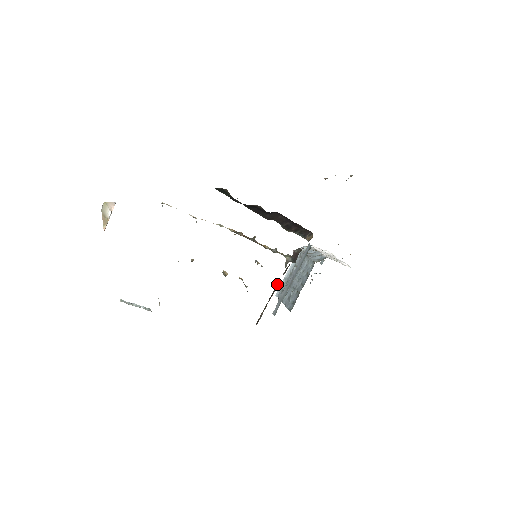
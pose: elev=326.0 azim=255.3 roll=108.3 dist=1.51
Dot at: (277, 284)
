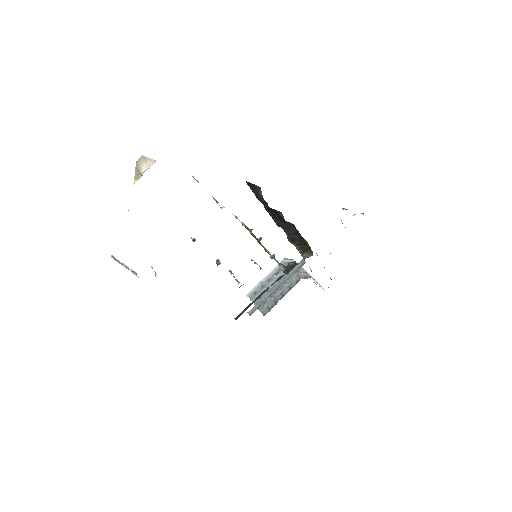
Dot at: (267, 288)
